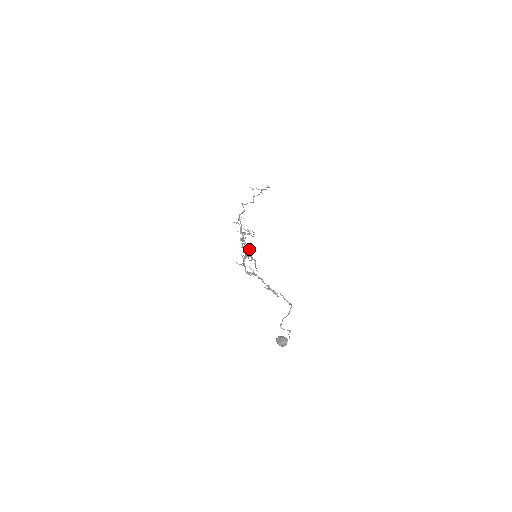
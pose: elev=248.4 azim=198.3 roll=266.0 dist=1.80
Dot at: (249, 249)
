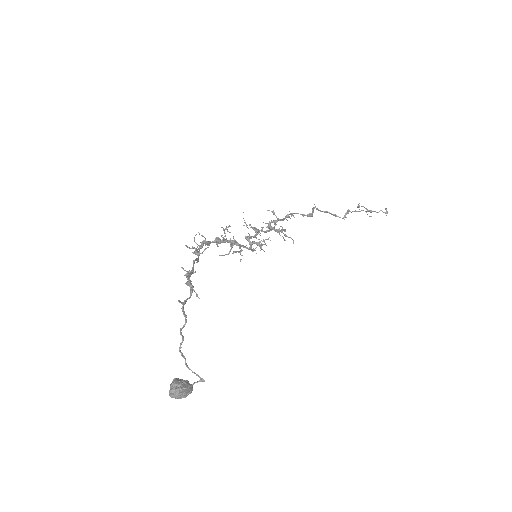
Dot at: (229, 225)
